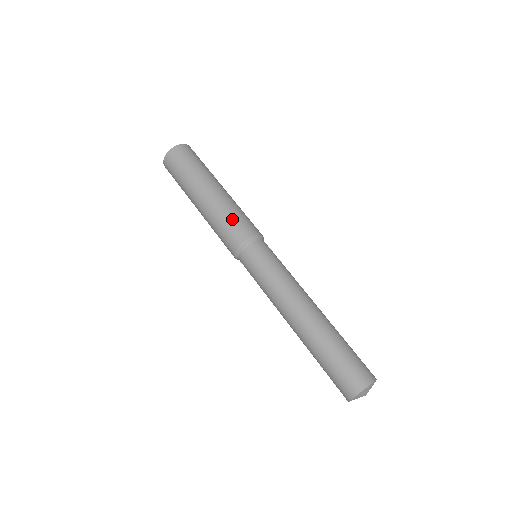
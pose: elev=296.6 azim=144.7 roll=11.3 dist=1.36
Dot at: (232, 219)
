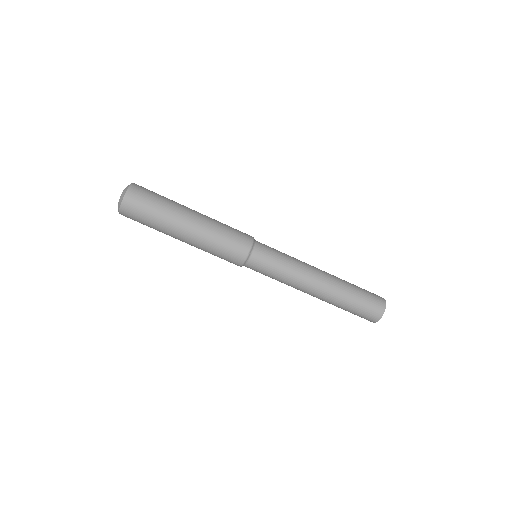
Dot at: (219, 254)
